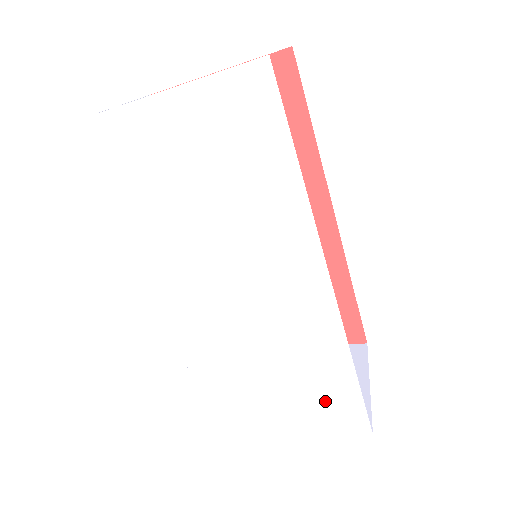
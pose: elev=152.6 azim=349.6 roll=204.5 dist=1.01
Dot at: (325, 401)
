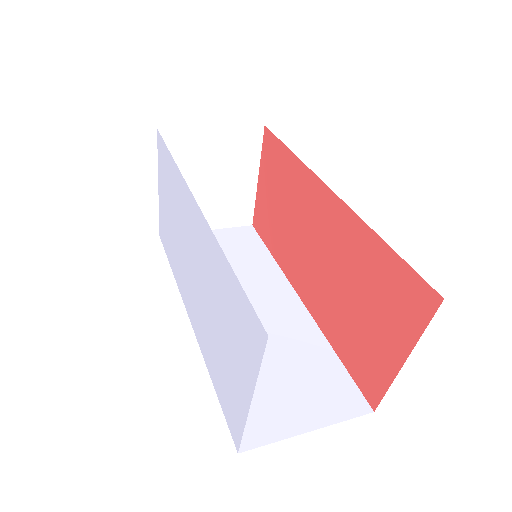
Dot at: (238, 325)
